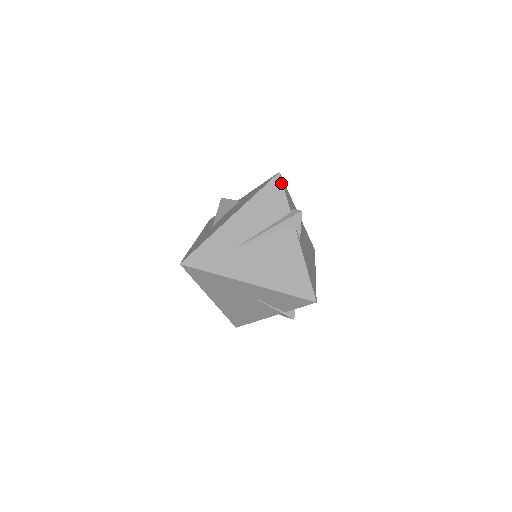
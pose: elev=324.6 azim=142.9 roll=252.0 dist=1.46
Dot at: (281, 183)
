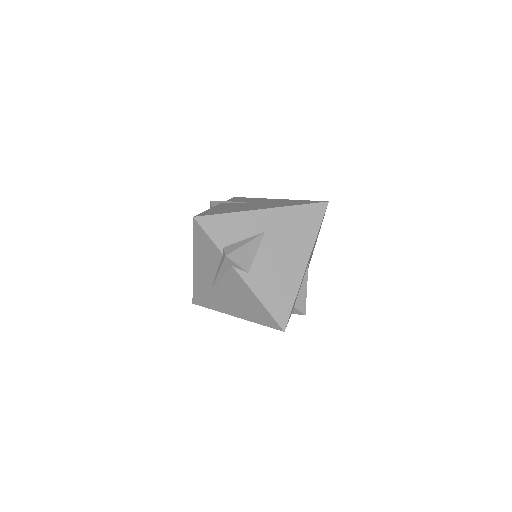
Dot at: (200, 228)
